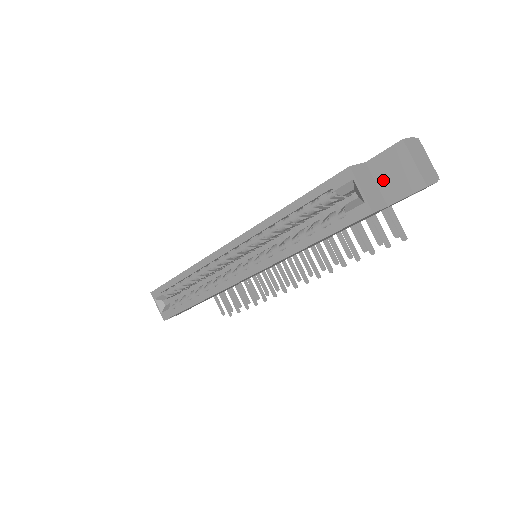
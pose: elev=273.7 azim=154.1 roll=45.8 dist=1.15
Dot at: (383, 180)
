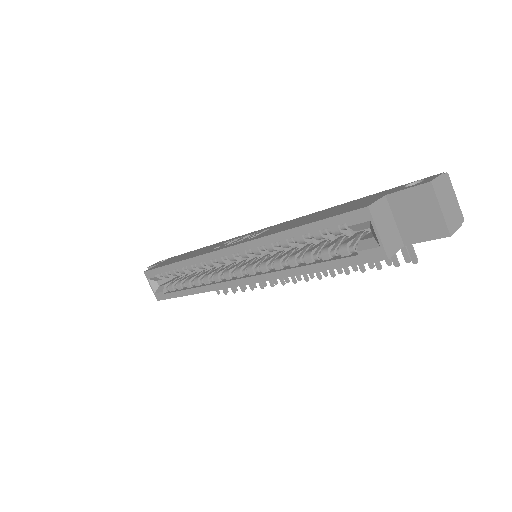
Dot at: (403, 218)
